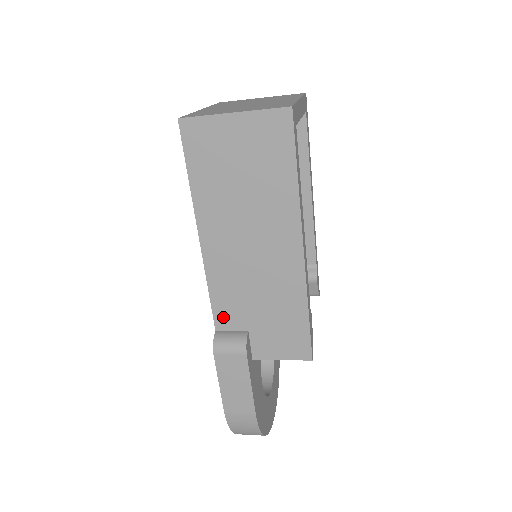
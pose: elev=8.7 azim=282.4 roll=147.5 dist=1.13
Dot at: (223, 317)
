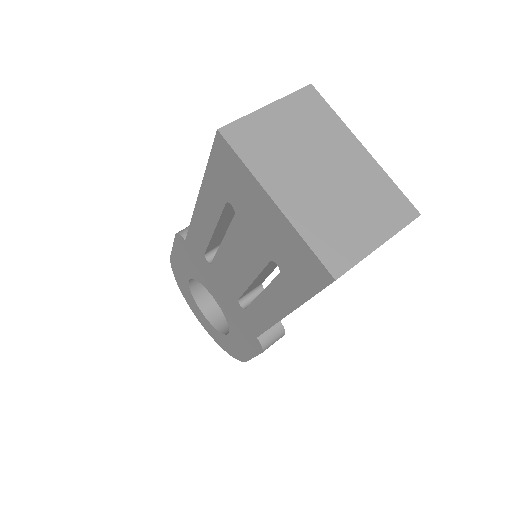
Dot at: occluded
